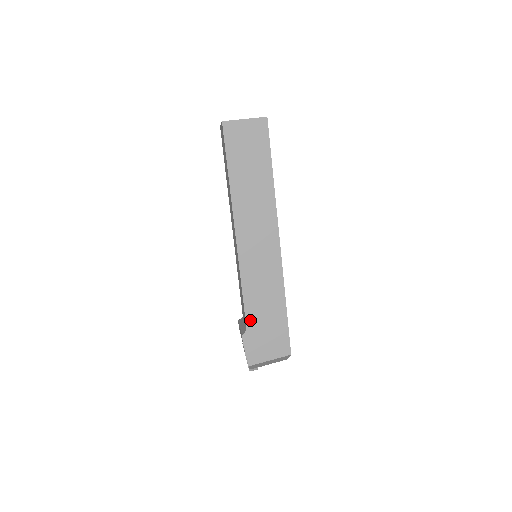
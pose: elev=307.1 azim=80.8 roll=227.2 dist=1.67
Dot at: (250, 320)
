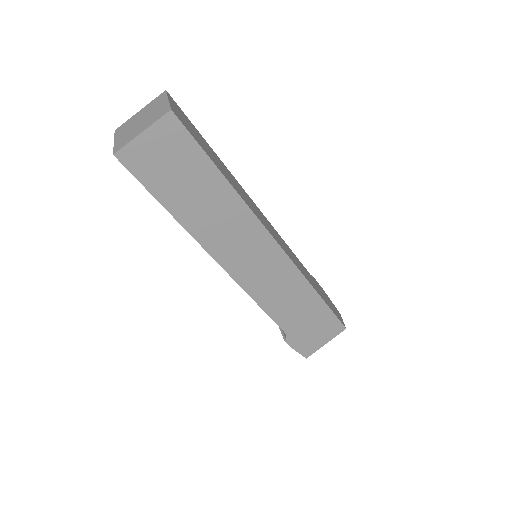
Dot at: (286, 326)
